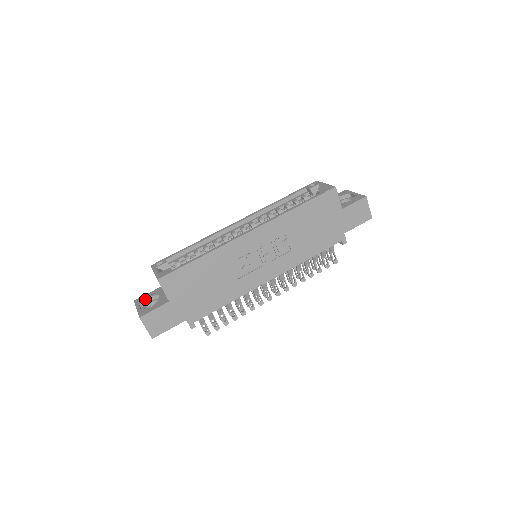
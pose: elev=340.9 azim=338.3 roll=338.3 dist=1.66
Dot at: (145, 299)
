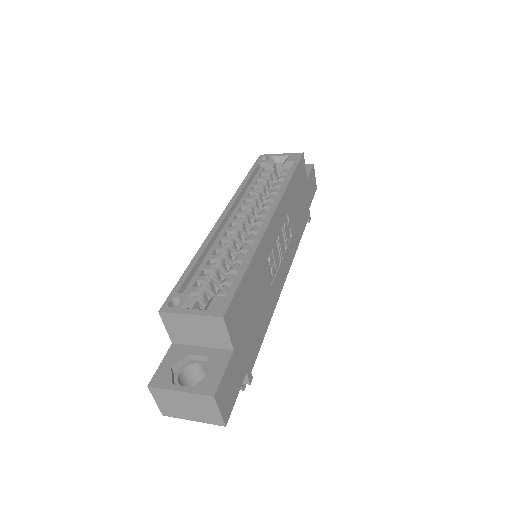
Dot at: (171, 372)
